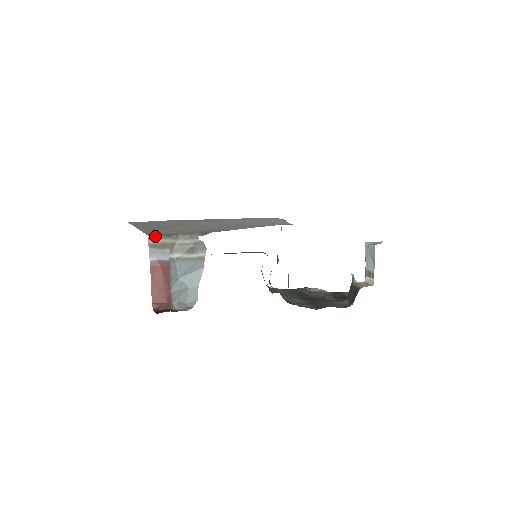
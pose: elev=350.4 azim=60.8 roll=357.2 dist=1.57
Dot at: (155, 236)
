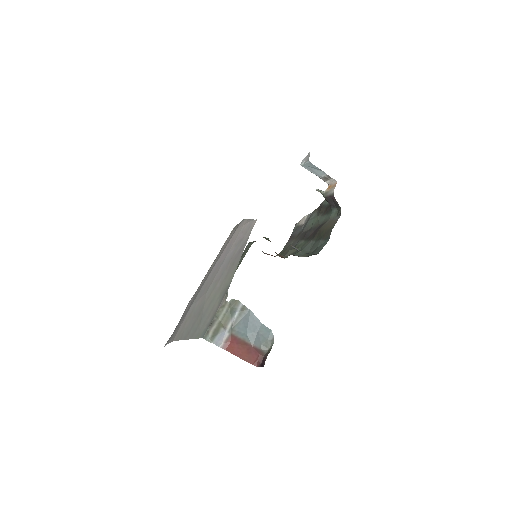
Dot at: (206, 333)
